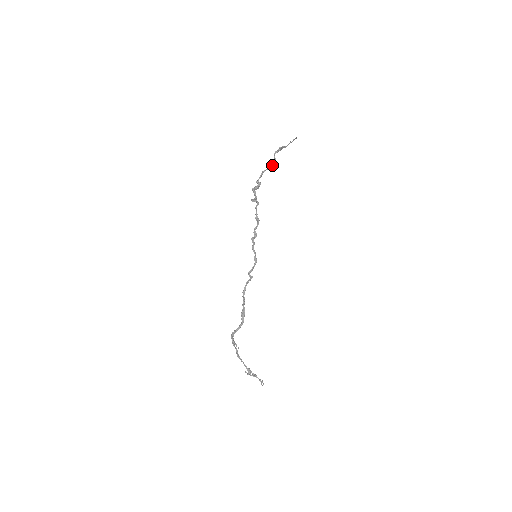
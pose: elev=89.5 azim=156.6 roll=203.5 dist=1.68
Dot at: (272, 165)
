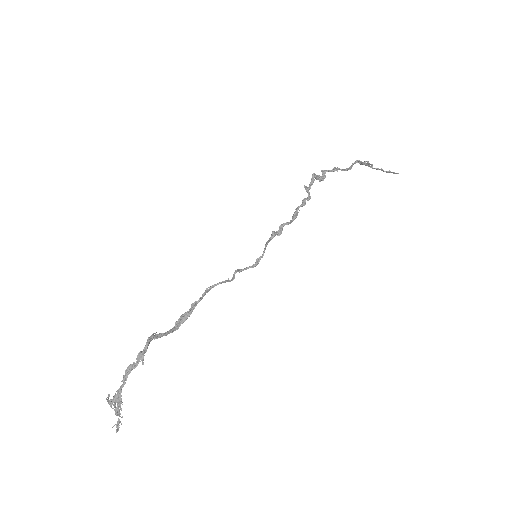
Dot at: (346, 170)
